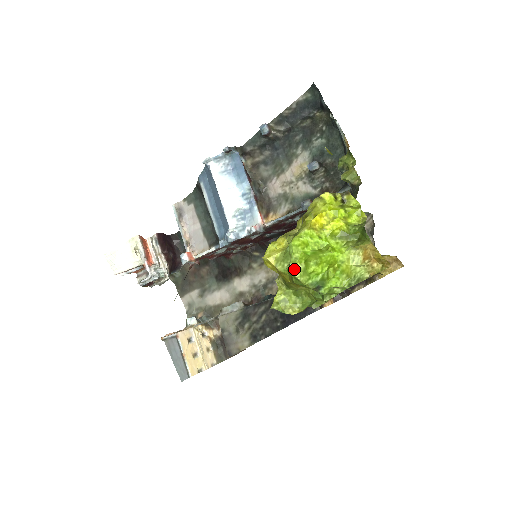
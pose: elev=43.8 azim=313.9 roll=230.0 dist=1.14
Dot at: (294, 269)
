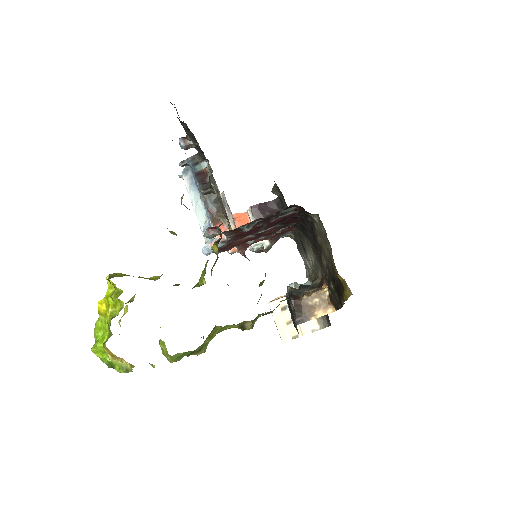
Dot at: occluded
